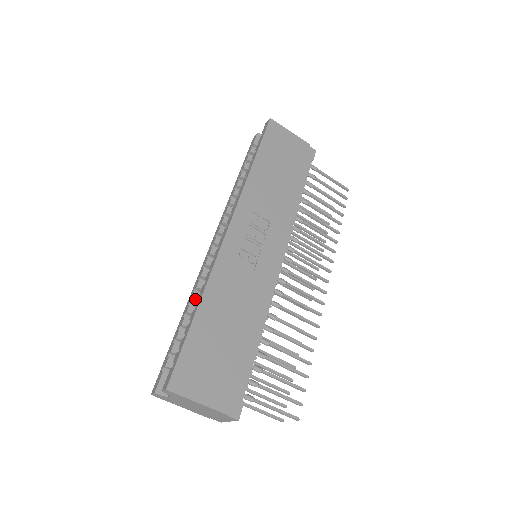
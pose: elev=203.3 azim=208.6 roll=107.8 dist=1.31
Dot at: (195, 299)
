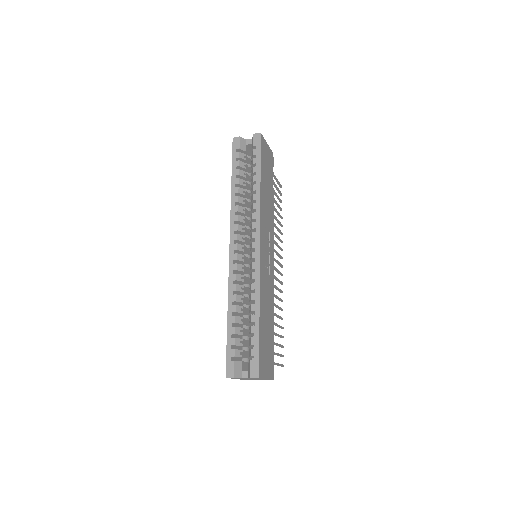
Dot at: (238, 301)
